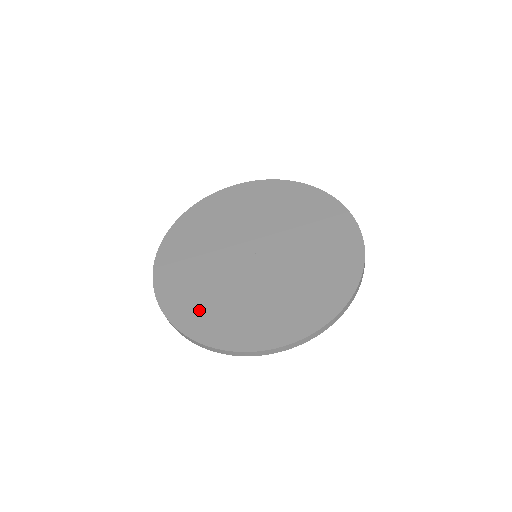
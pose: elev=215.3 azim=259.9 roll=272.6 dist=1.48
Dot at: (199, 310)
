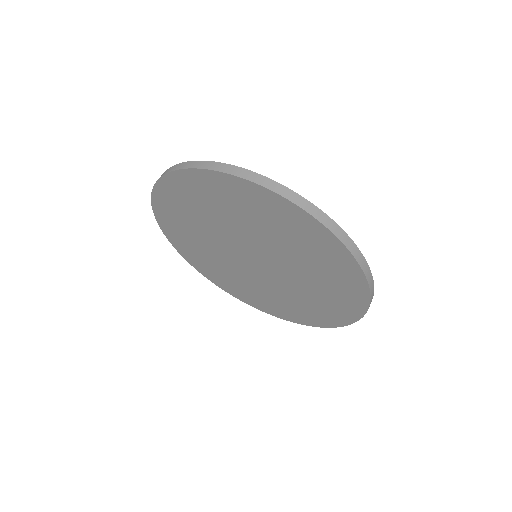
Dot at: occluded
